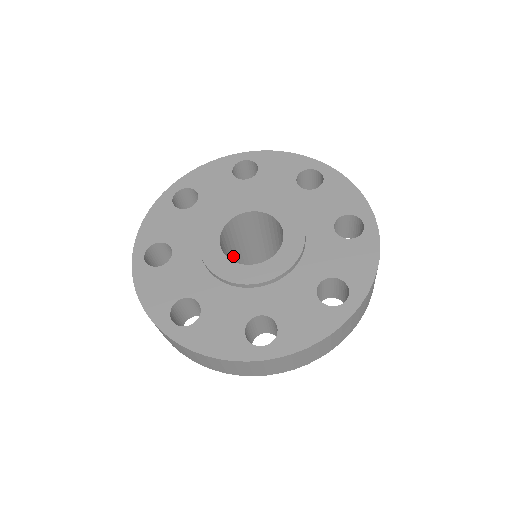
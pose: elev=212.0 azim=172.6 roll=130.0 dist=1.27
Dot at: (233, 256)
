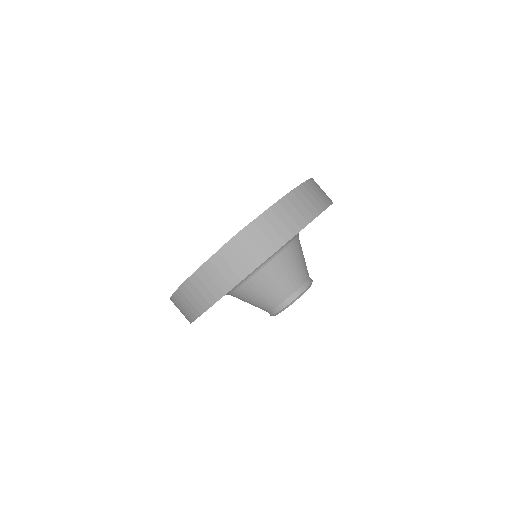
Dot at: occluded
